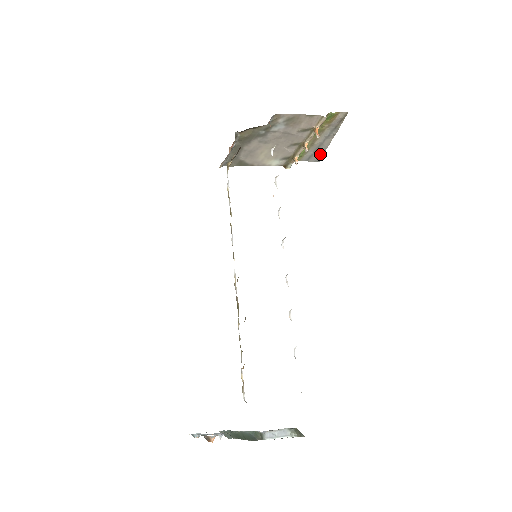
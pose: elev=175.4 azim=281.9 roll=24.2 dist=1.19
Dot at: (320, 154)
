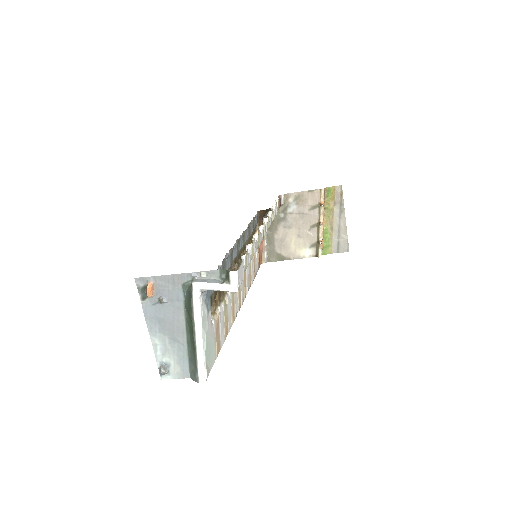
Dot at: (345, 240)
